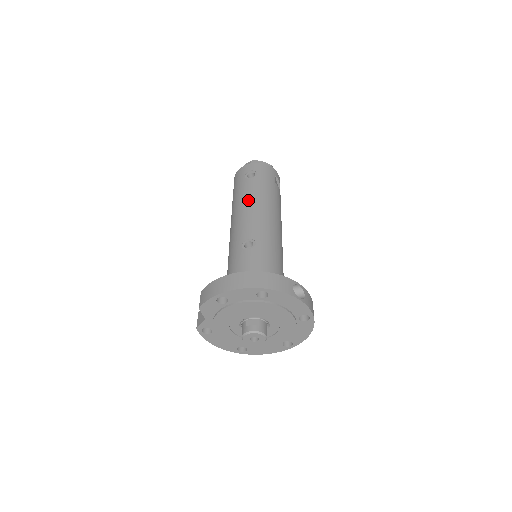
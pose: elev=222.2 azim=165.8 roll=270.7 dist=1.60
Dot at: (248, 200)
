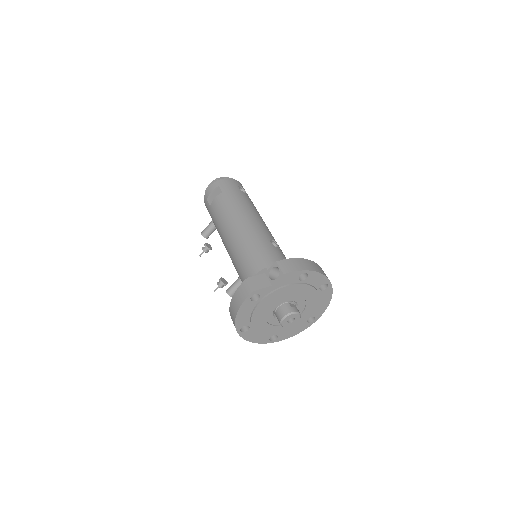
Dot at: (254, 209)
